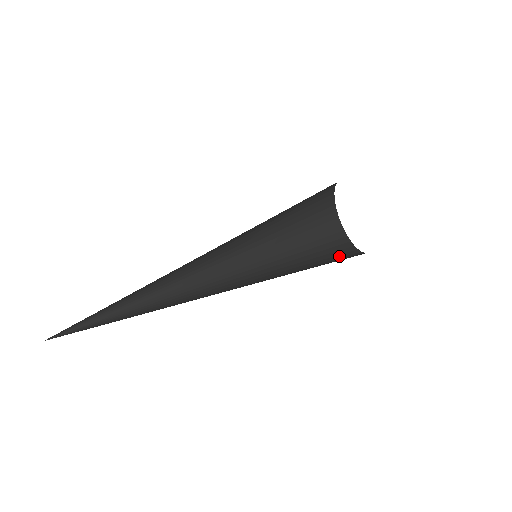
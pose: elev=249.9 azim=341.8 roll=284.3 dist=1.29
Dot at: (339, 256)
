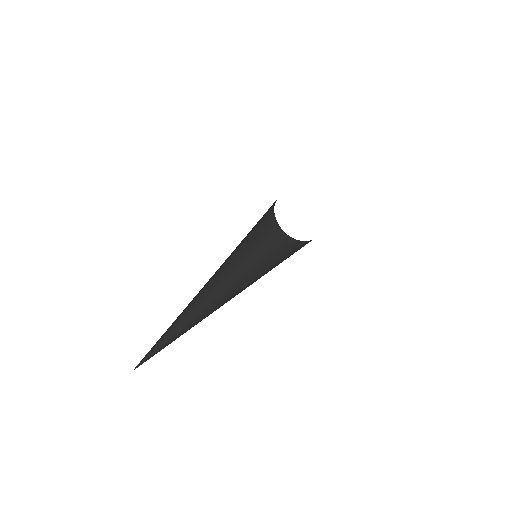
Dot at: occluded
